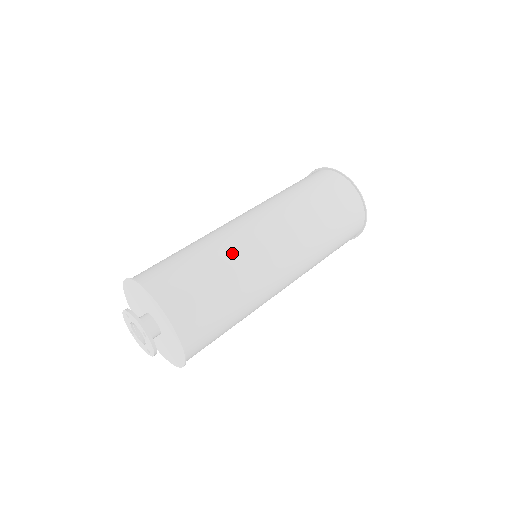
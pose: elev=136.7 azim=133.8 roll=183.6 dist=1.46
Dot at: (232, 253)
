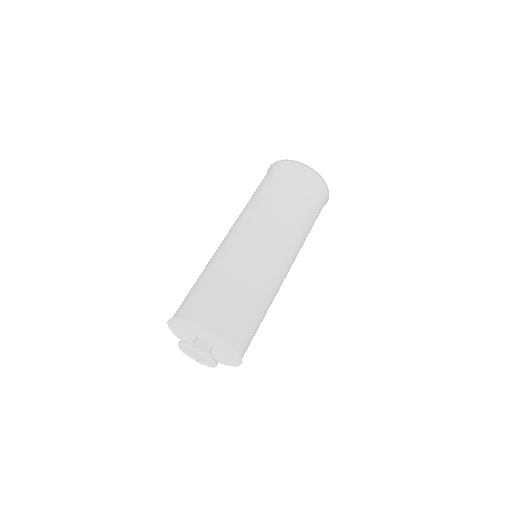
Dot at: (227, 260)
